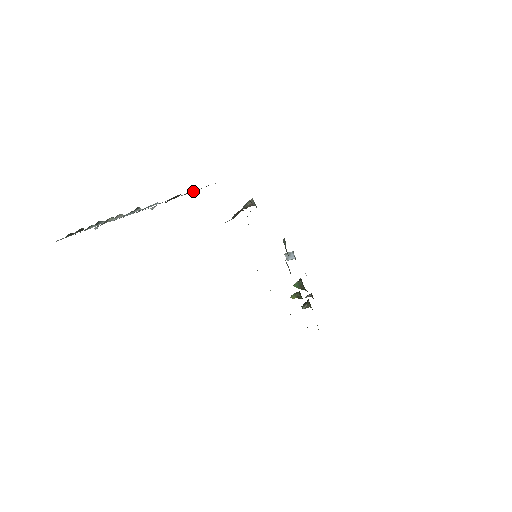
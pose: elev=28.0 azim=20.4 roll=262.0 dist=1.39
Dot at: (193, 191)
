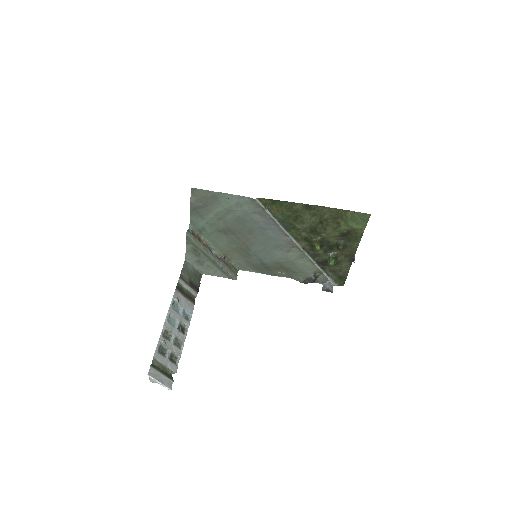
Dot at: (189, 281)
